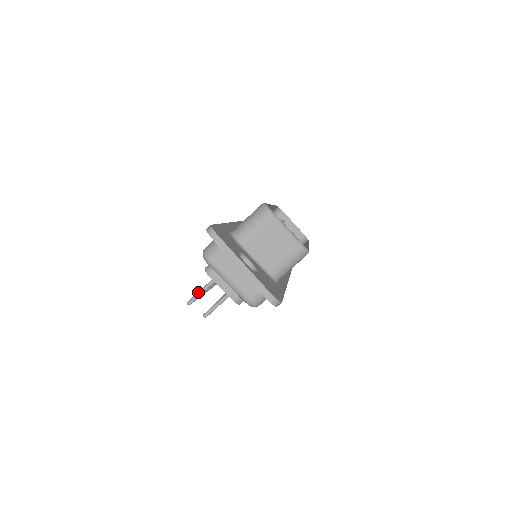
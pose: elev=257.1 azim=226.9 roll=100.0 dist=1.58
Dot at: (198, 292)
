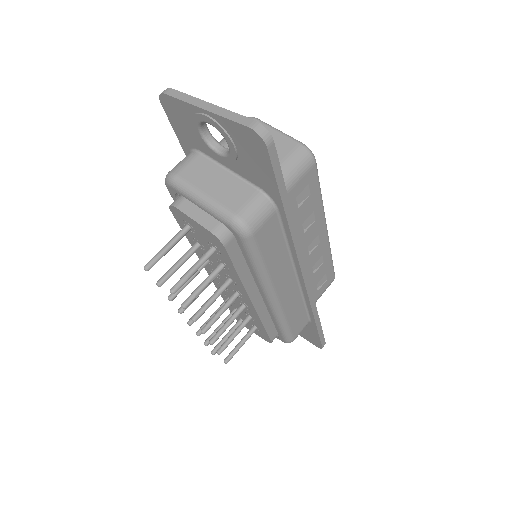
Dot at: (161, 249)
